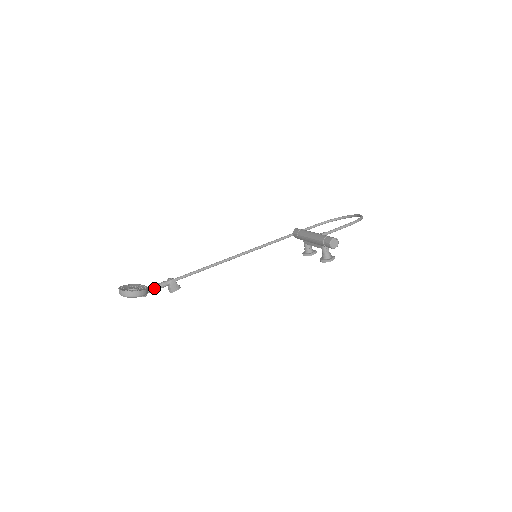
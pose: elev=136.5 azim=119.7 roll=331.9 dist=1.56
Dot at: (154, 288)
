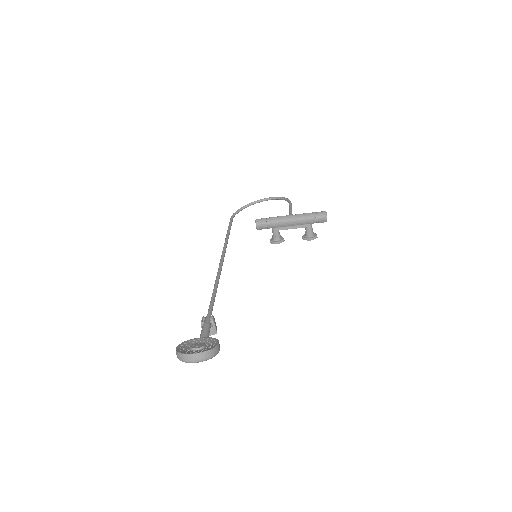
Dot at: (208, 335)
